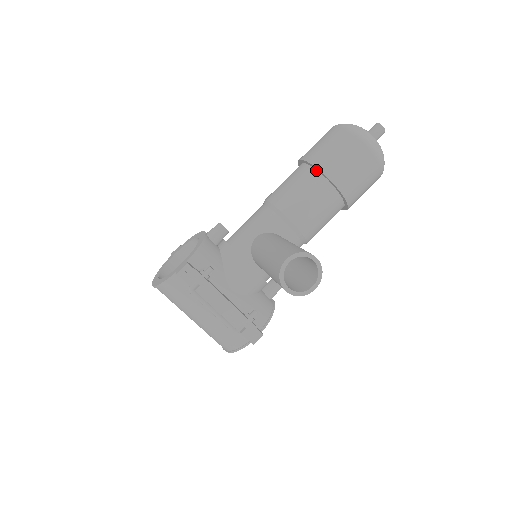
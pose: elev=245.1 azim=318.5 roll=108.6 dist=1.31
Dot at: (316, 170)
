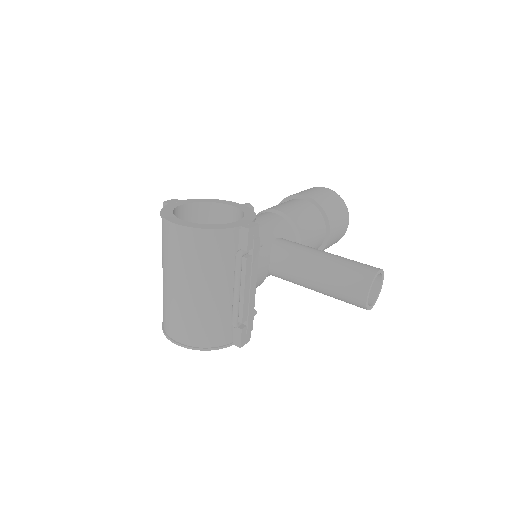
Dot at: (320, 212)
